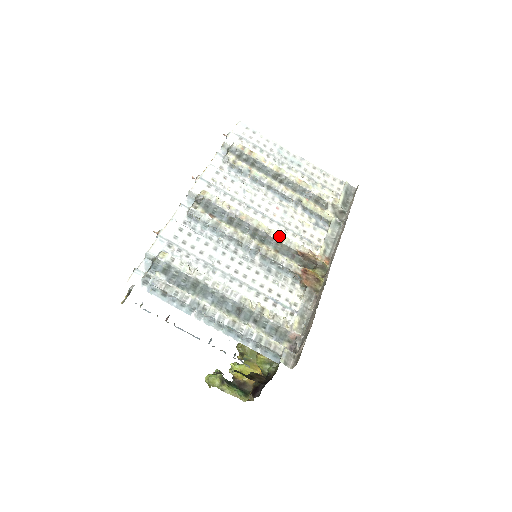
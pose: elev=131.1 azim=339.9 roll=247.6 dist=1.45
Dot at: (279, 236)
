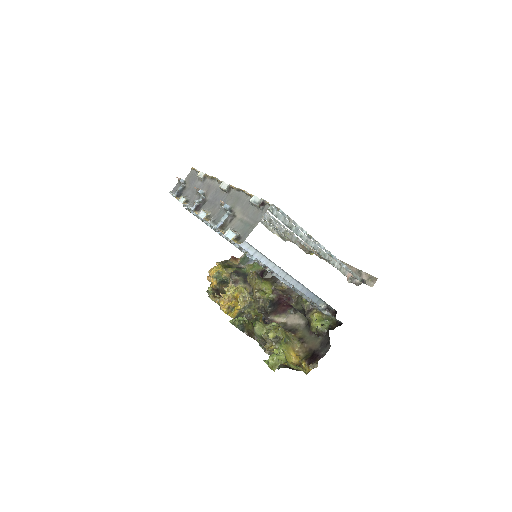
Dot at: (283, 228)
